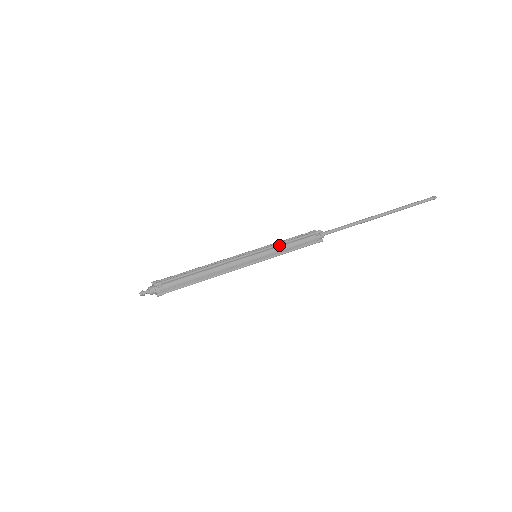
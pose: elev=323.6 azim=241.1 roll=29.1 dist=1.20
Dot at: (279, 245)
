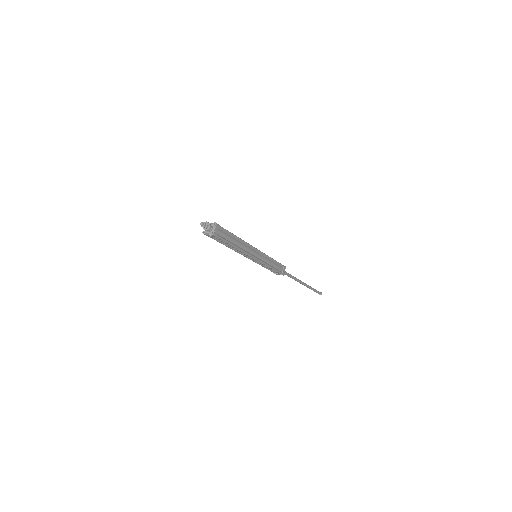
Dot at: occluded
